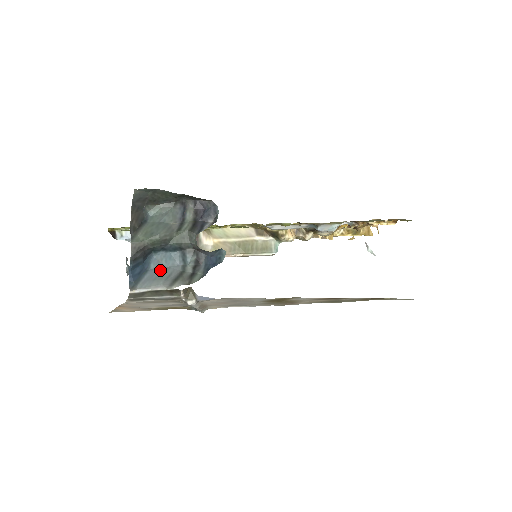
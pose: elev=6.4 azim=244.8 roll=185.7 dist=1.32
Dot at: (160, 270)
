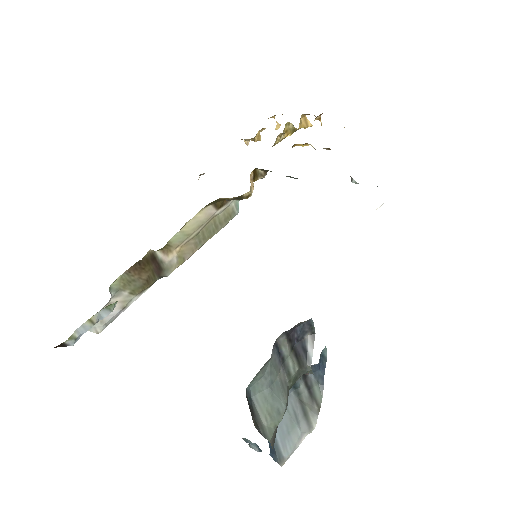
Dot at: occluded
